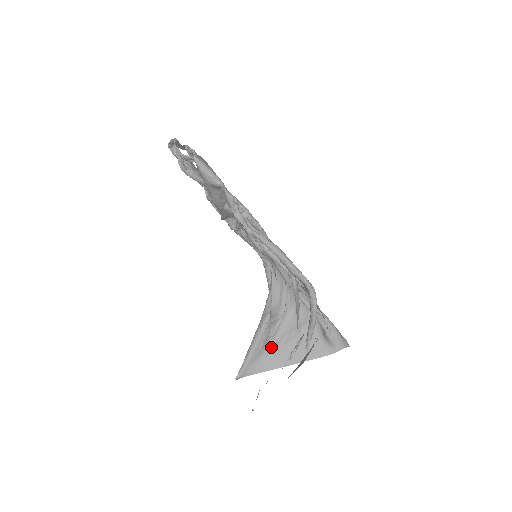
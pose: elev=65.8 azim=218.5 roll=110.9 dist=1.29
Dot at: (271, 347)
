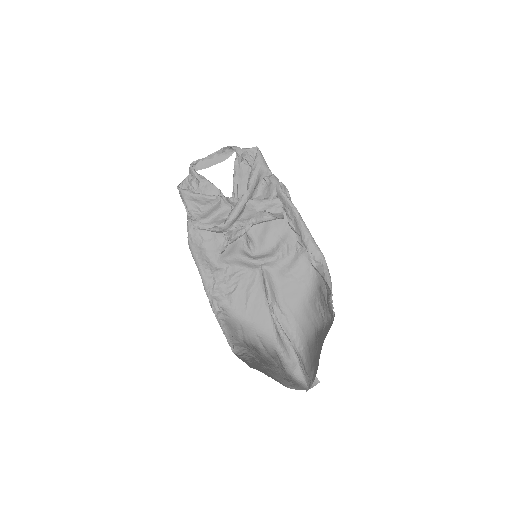
Dot at: (260, 363)
